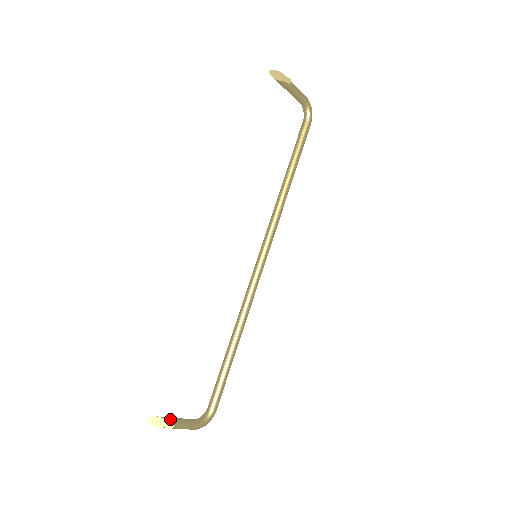
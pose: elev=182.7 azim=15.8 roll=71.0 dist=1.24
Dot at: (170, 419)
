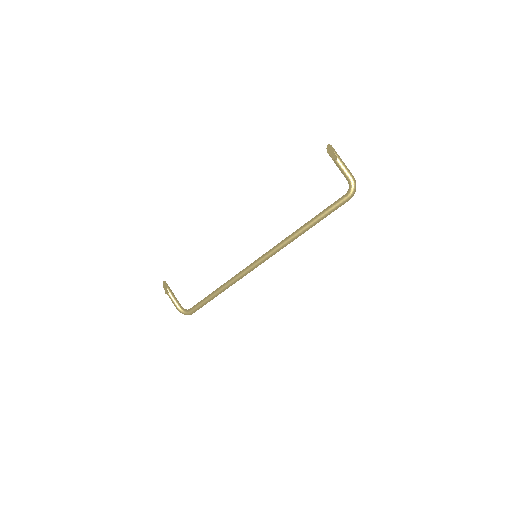
Dot at: (169, 290)
